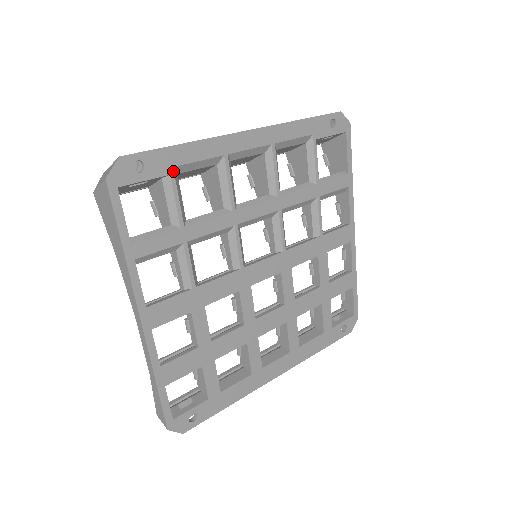
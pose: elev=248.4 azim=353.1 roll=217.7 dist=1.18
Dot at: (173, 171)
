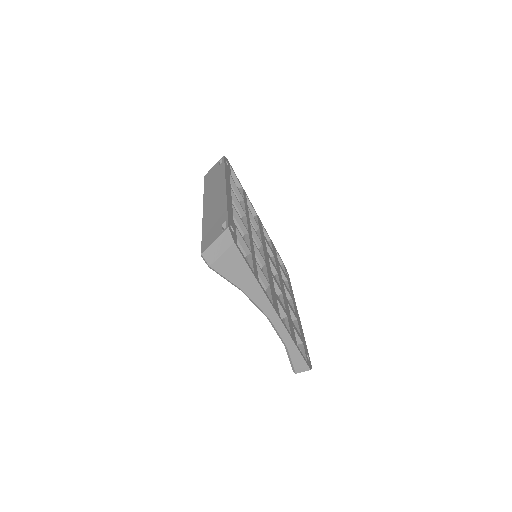
Dot at: occluded
